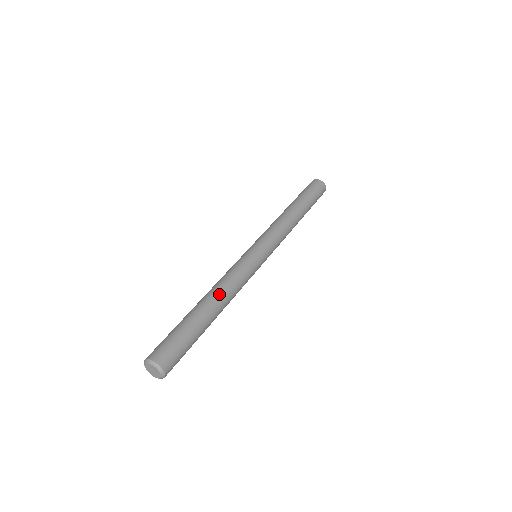
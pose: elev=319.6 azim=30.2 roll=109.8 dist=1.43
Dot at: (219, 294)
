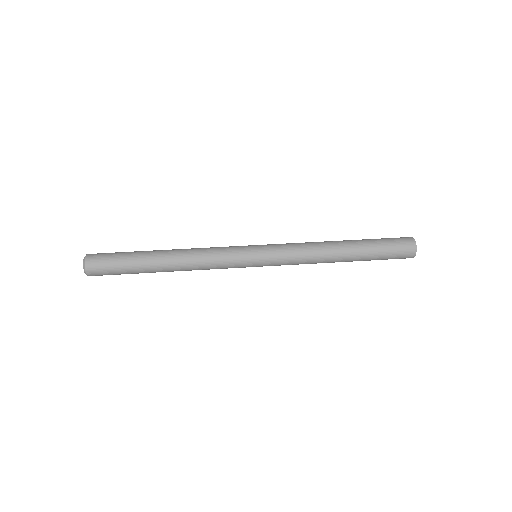
Dot at: (180, 249)
